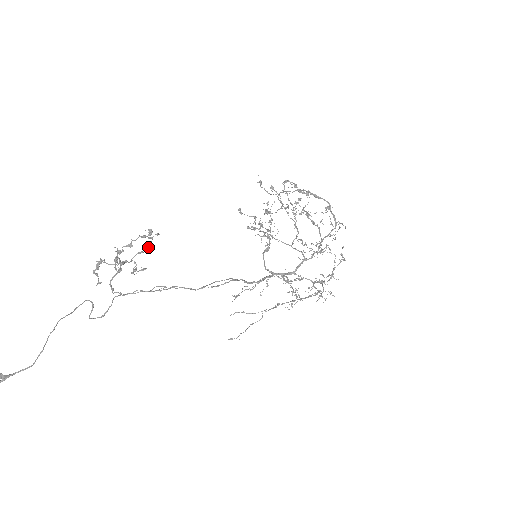
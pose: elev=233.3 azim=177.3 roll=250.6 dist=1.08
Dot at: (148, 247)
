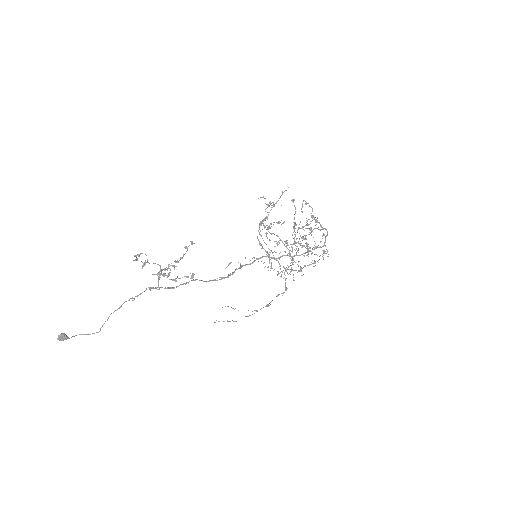
Dot at: occluded
